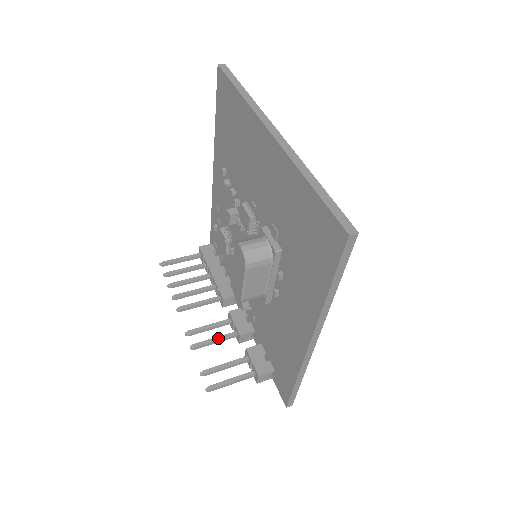
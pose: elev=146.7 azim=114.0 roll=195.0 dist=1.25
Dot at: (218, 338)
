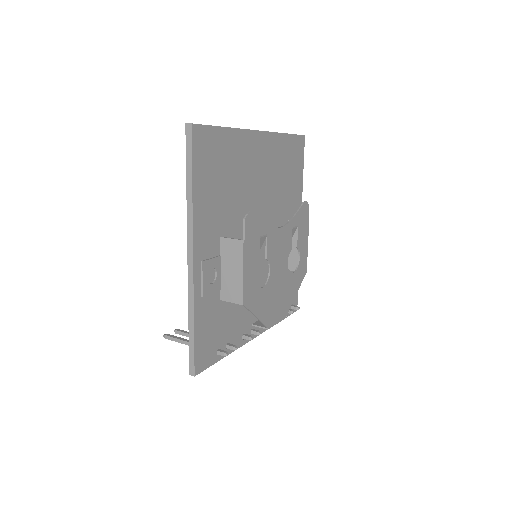
Dot at: occluded
